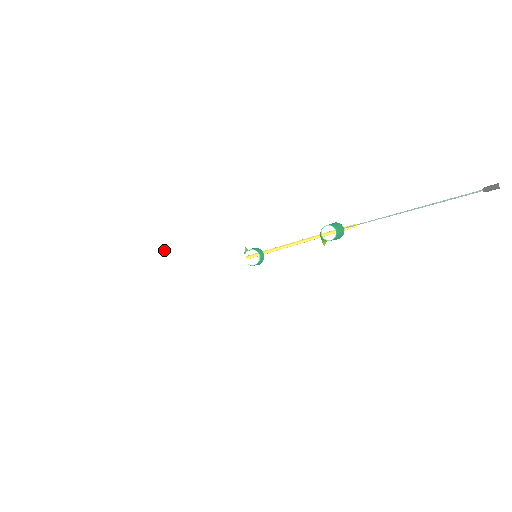
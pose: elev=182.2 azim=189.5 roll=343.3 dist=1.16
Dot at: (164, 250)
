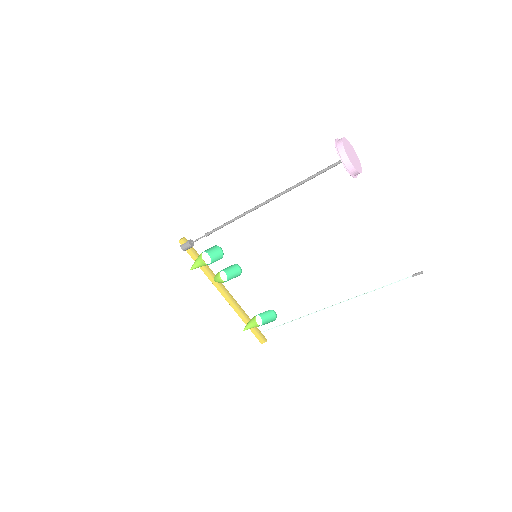
Dot at: occluded
